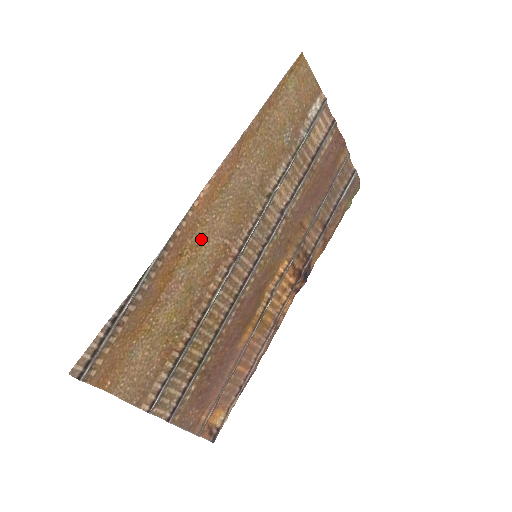
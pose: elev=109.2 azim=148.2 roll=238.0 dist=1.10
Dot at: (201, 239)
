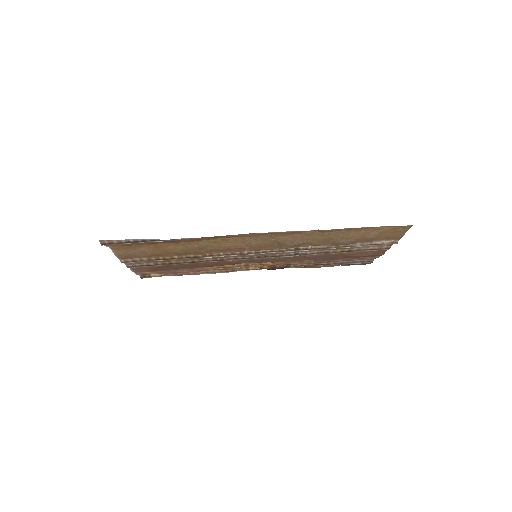
Dot at: (233, 240)
